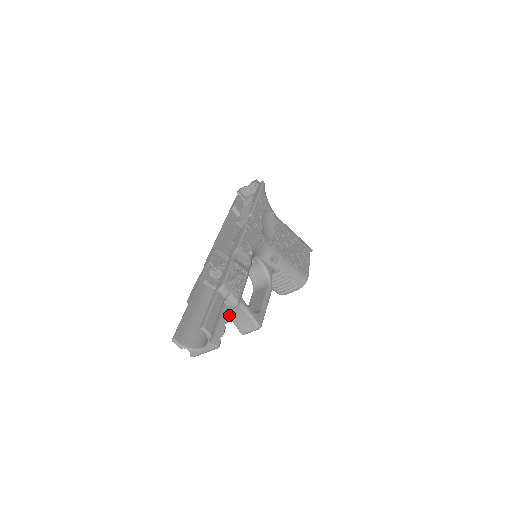
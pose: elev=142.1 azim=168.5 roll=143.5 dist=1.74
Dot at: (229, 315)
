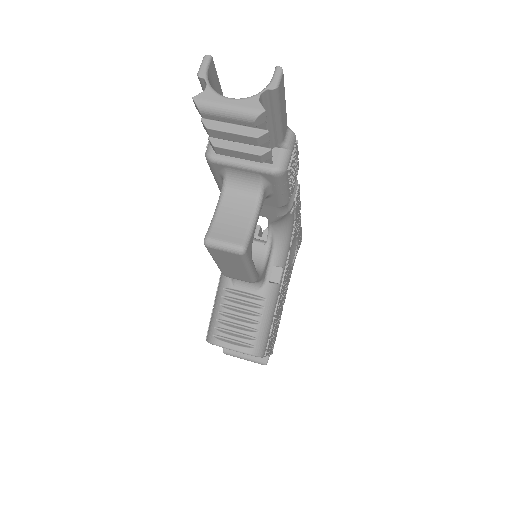
Dot at: occluded
